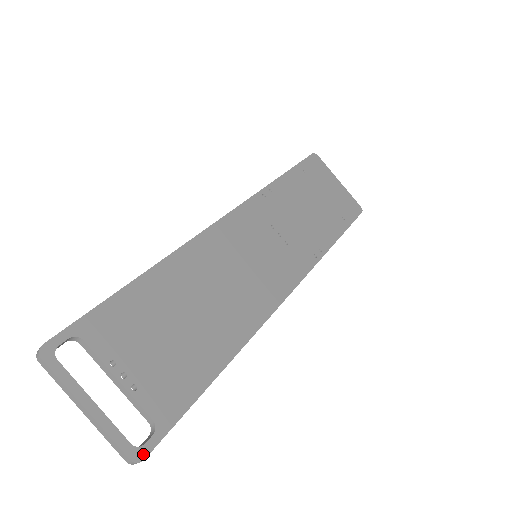
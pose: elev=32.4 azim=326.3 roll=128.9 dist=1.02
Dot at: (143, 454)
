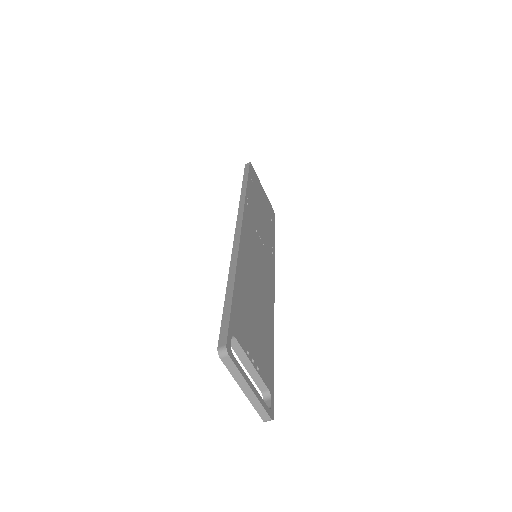
Dot at: (273, 413)
